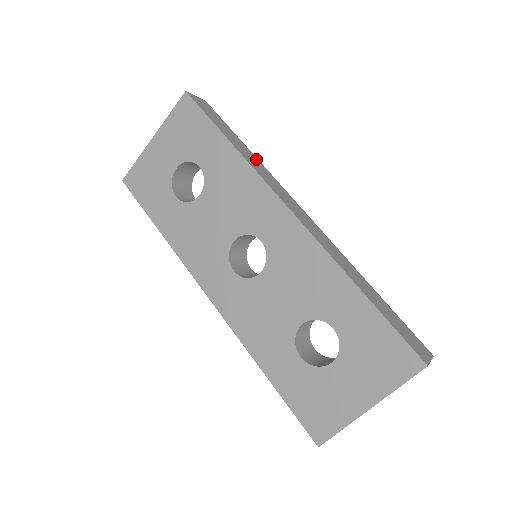
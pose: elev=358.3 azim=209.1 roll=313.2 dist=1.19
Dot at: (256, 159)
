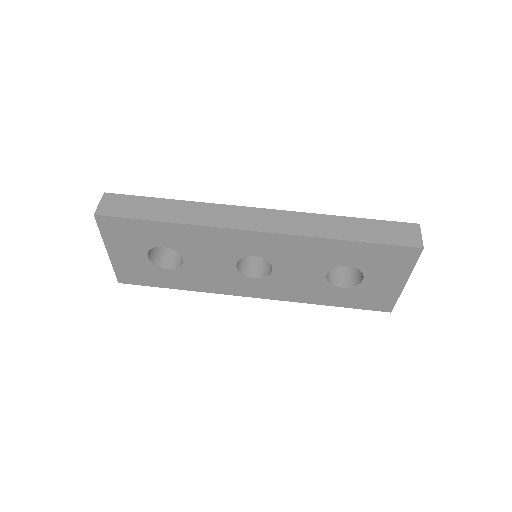
Dot at: (190, 204)
